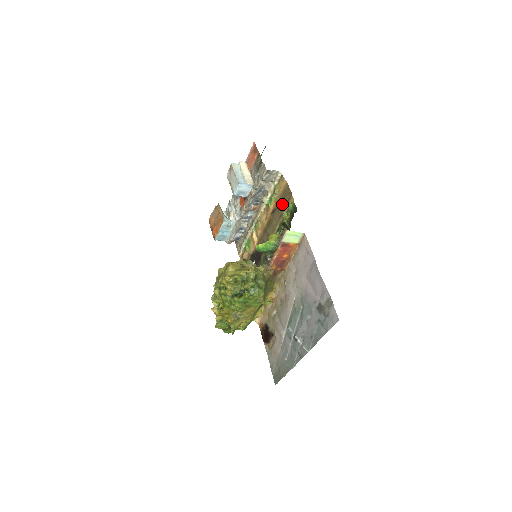
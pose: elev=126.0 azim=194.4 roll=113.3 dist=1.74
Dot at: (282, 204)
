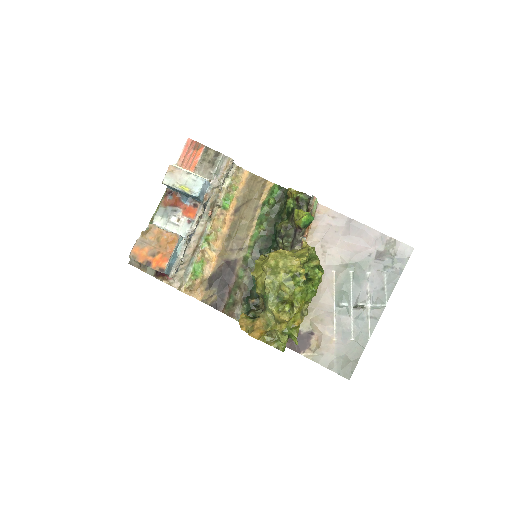
Dot at: (253, 196)
